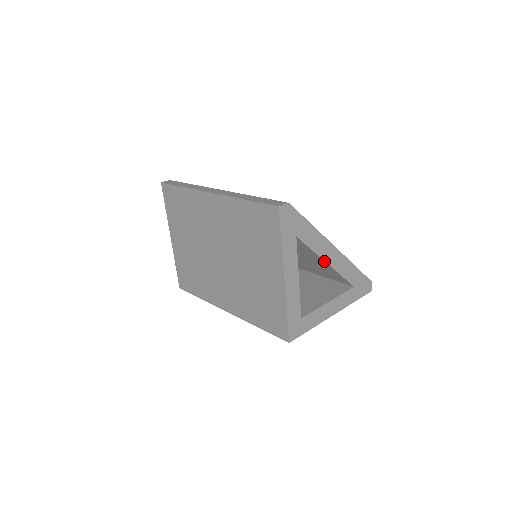
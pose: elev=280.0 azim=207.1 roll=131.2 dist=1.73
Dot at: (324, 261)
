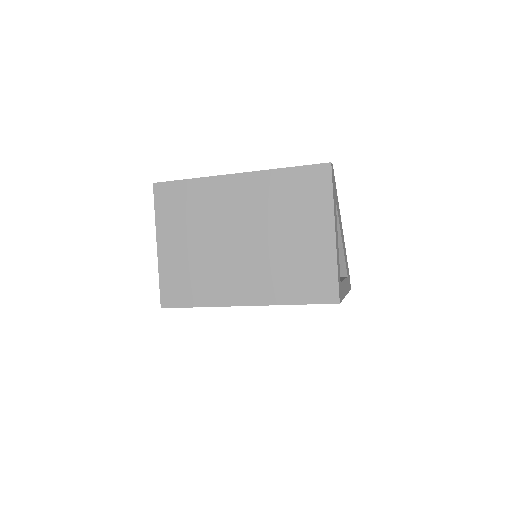
Dot at: (340, 237)
